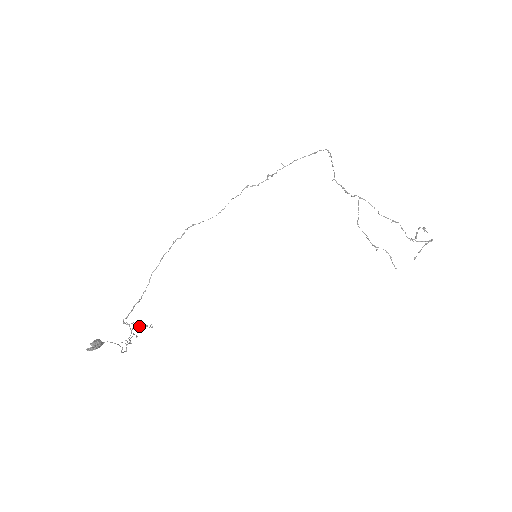
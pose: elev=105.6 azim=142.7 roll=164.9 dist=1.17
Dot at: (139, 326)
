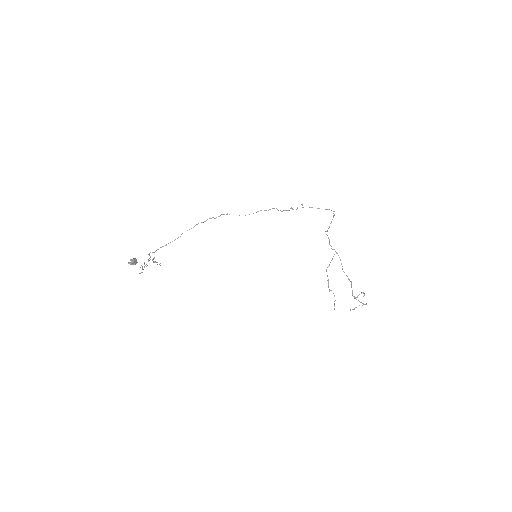
Dot at: occluded
